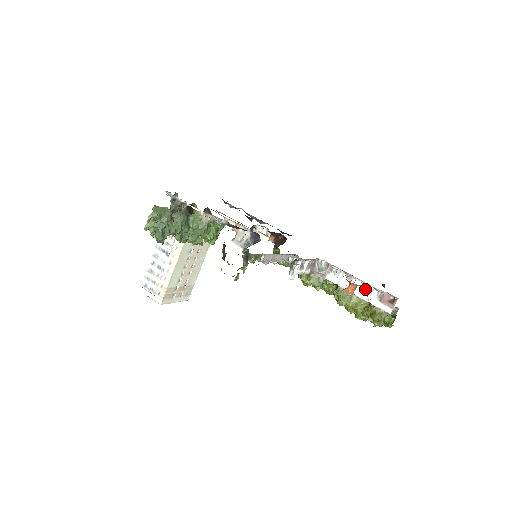
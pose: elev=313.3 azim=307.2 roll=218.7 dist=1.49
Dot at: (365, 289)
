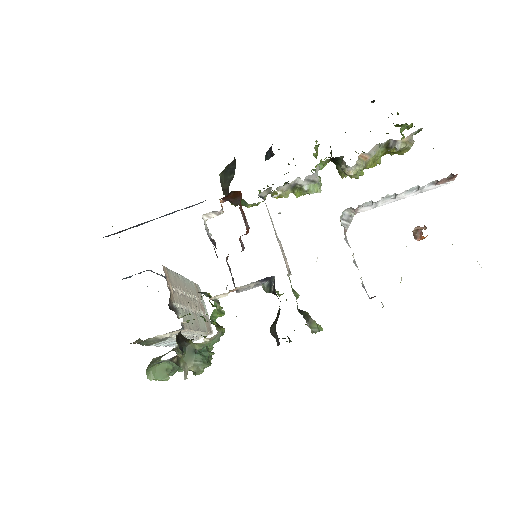
Dot at: (412, 191)
